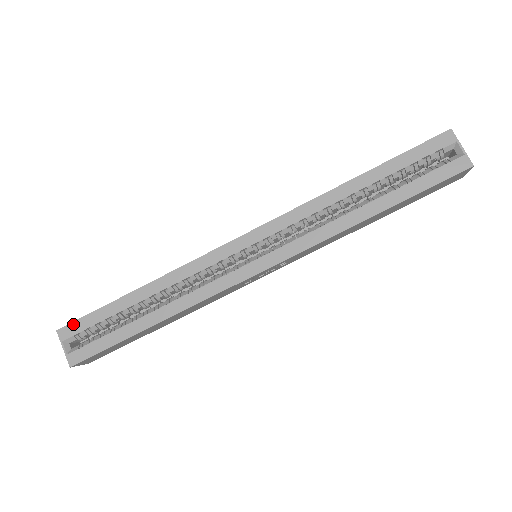
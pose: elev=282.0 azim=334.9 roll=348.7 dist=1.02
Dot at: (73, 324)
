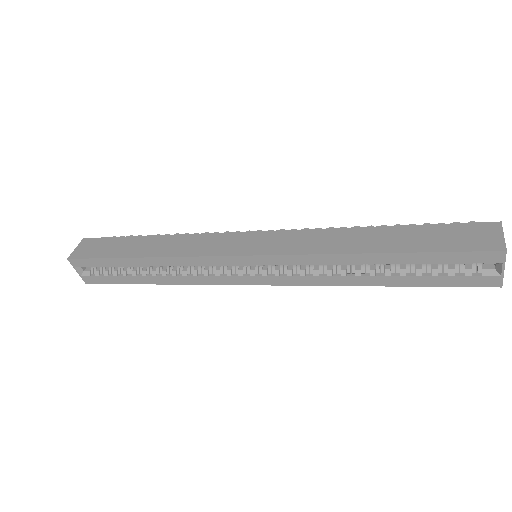
Dot at: (82, 260)
